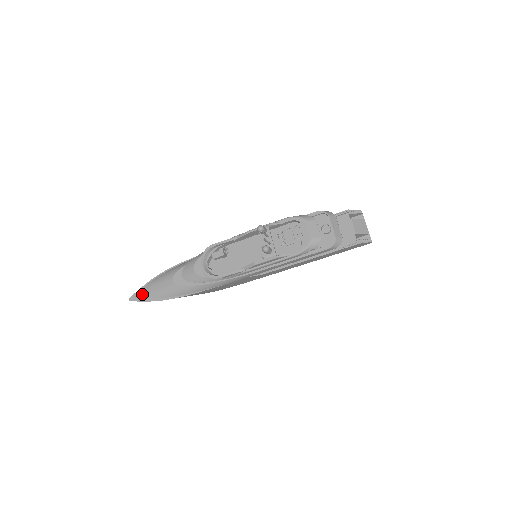
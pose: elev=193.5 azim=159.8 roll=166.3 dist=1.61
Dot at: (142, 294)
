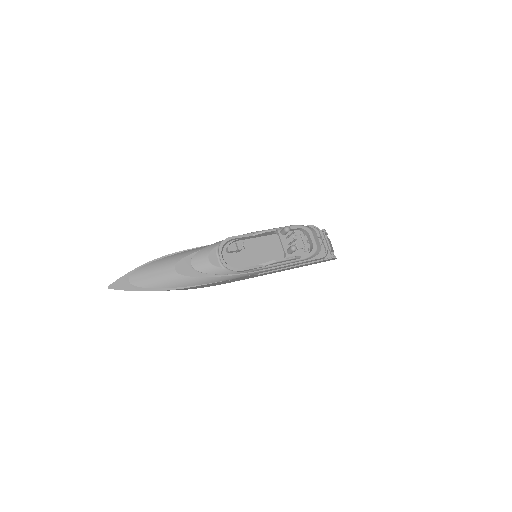
Dot at: (128, 282)
